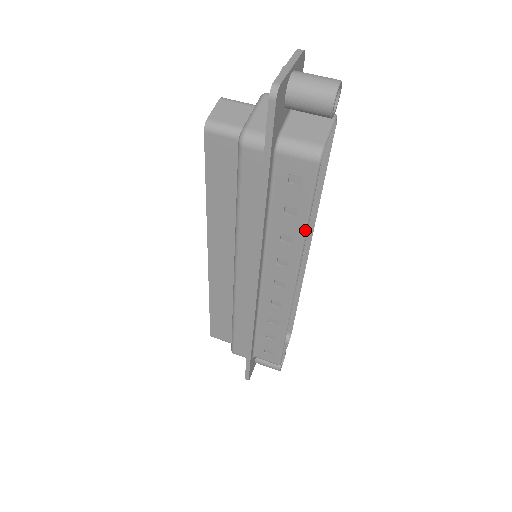
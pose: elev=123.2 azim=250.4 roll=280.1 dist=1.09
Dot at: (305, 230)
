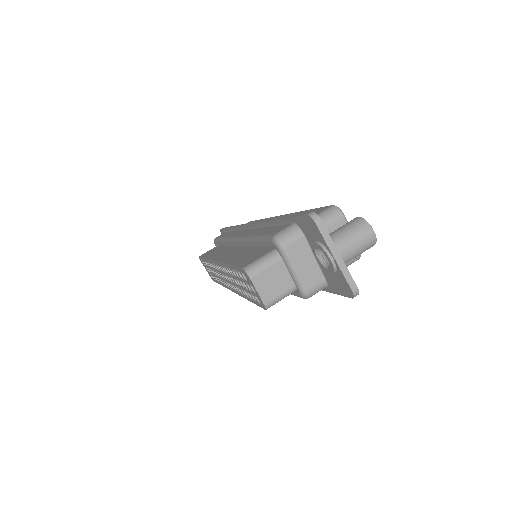
Dot at: occluded
